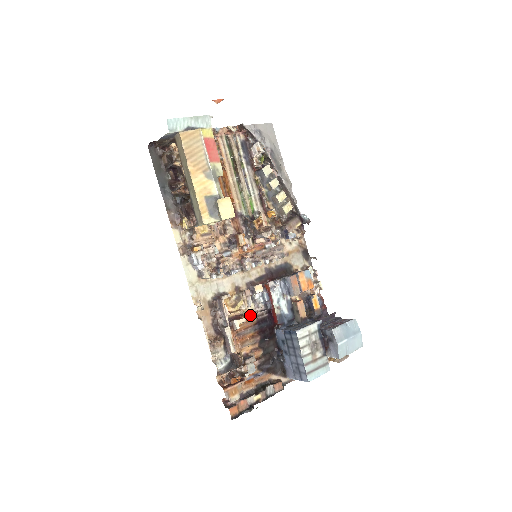
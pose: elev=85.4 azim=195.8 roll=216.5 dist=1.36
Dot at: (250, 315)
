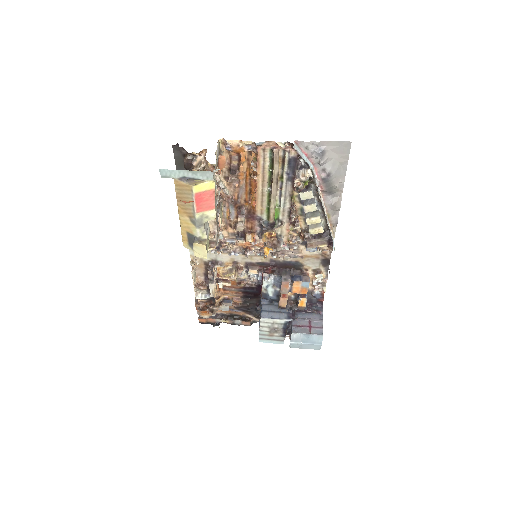
Dot at: (239, 281)
